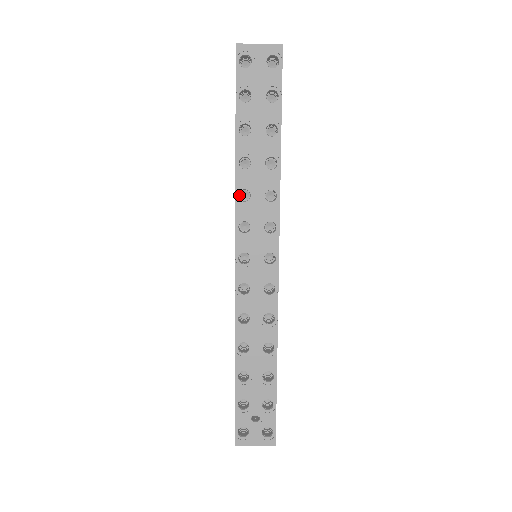
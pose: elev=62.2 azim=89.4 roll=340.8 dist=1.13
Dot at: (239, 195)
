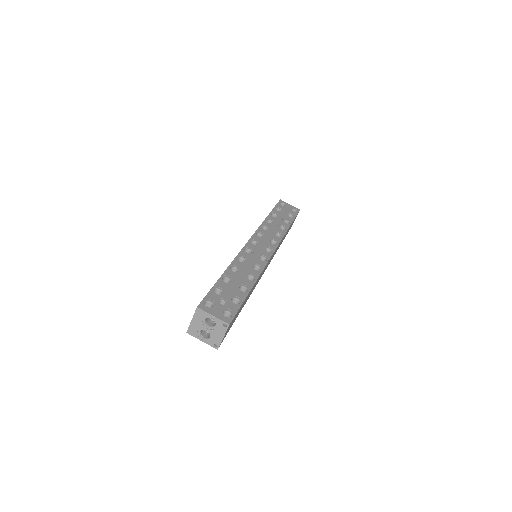
Dot at: occluded
